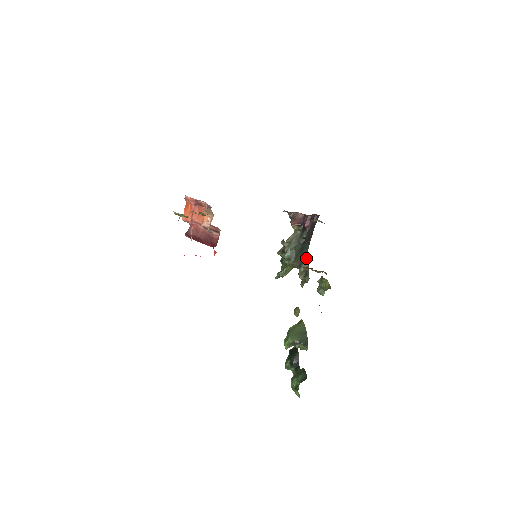
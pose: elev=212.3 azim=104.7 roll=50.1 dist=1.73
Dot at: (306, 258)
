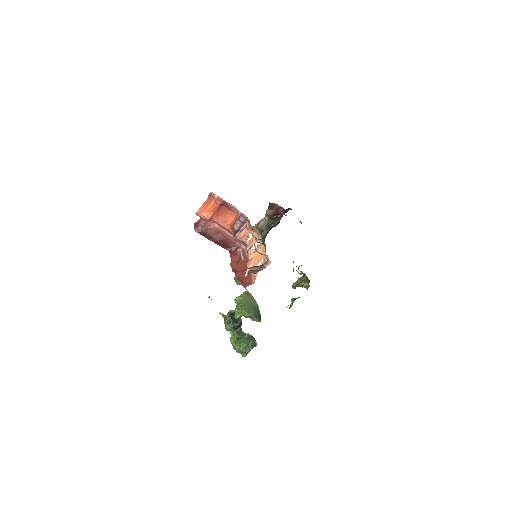
Dot at: occluded
